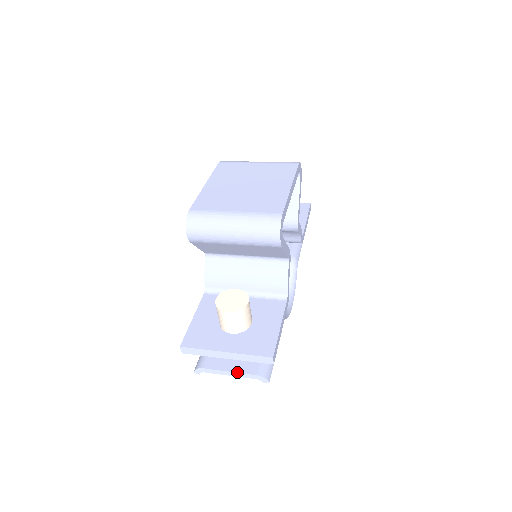
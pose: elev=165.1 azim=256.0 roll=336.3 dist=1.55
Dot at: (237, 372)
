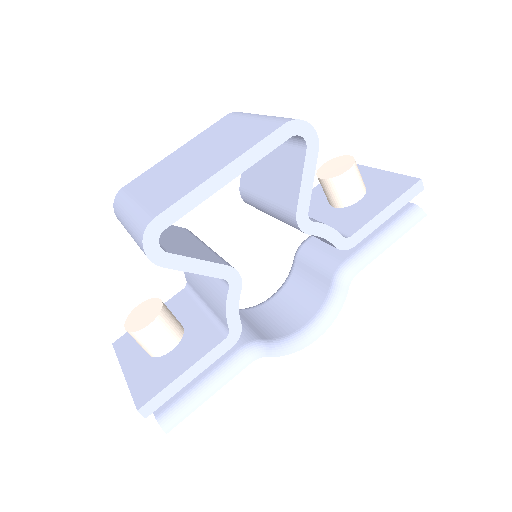
Dot at: occluded
